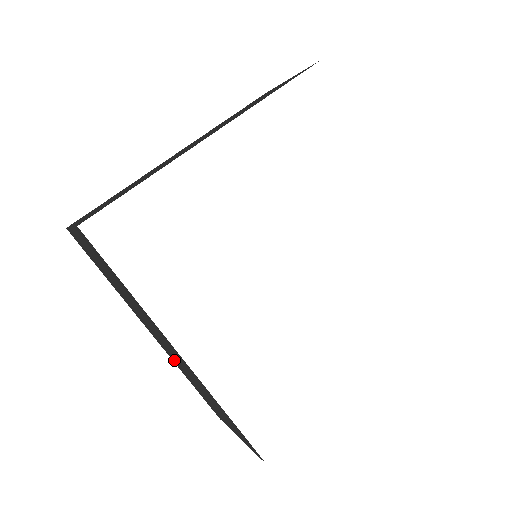
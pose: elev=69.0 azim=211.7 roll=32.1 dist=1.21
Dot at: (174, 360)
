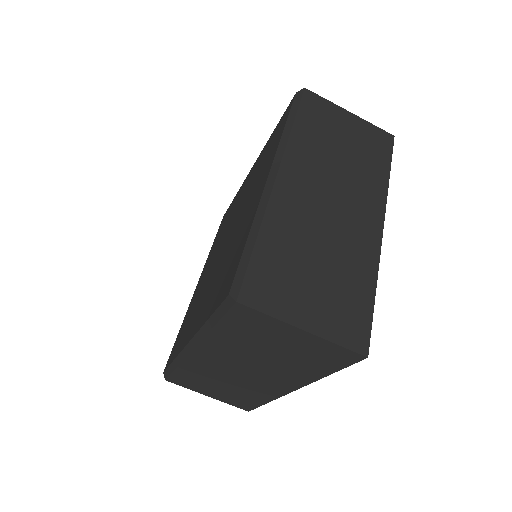
Dot at: (203, 367)
